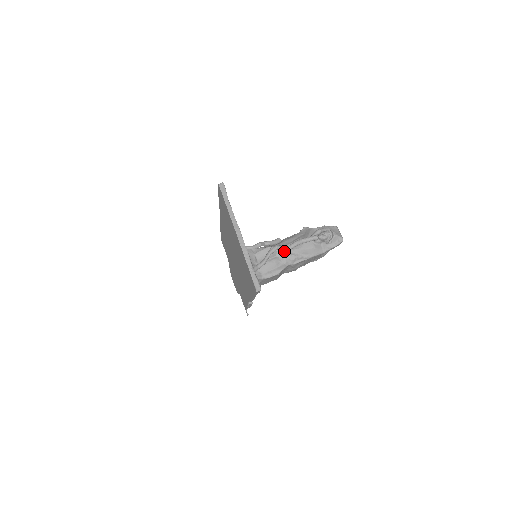
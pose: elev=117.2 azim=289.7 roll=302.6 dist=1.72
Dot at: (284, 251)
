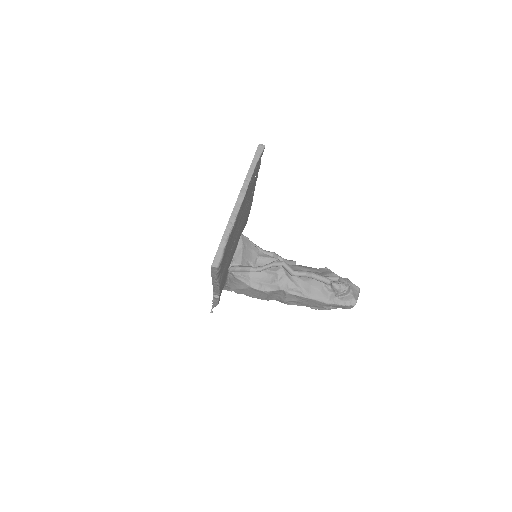
Dot at: (288, 273)
